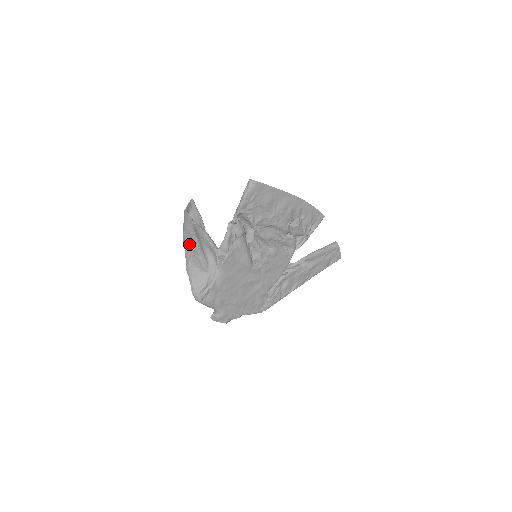
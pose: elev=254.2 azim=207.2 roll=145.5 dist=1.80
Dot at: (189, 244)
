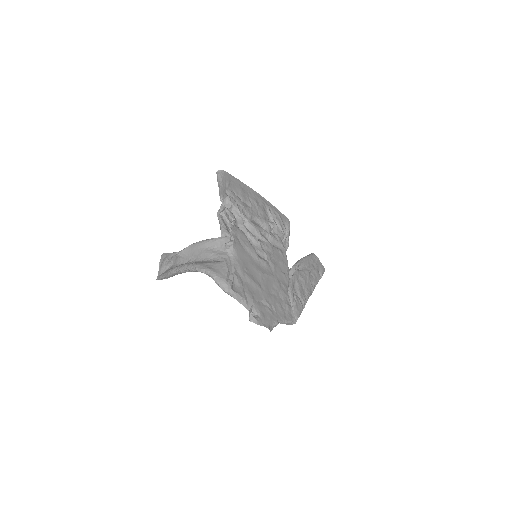
Dot at: (185, 263)
